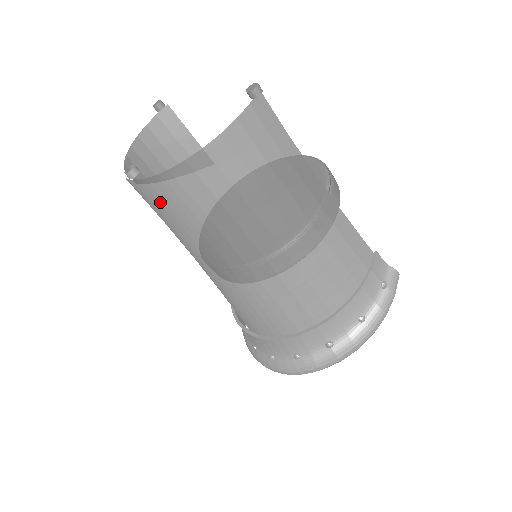
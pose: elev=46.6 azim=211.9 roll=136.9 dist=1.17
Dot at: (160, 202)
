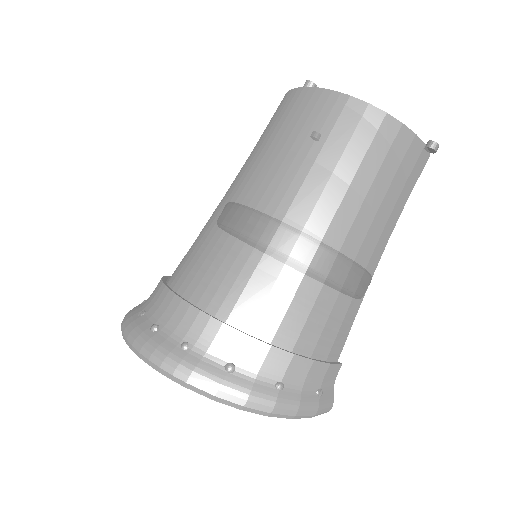
Dot at: (302, 113)
